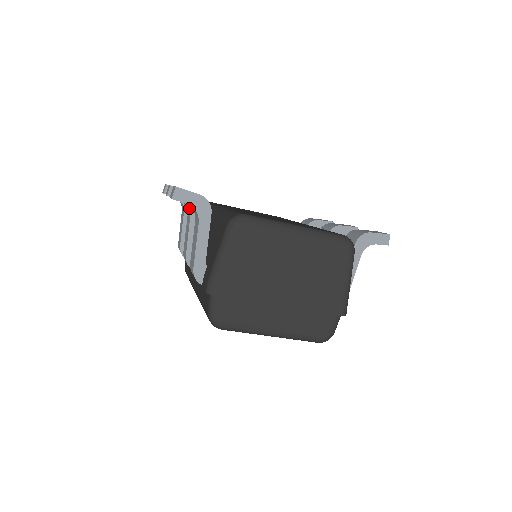
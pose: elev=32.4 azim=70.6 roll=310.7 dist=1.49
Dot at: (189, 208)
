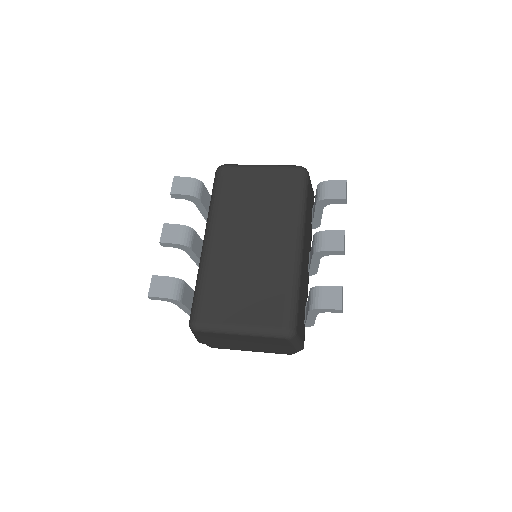
Dot at: occluded
